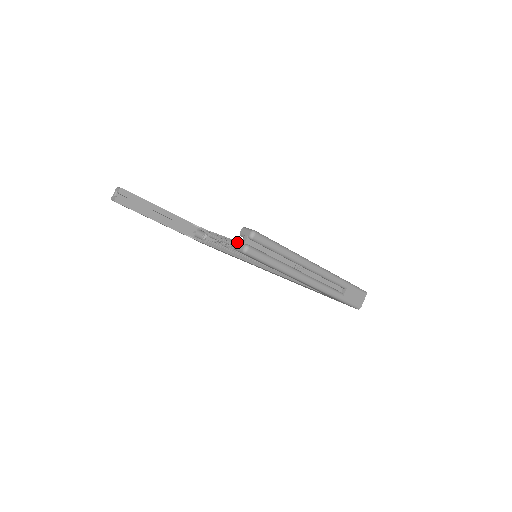
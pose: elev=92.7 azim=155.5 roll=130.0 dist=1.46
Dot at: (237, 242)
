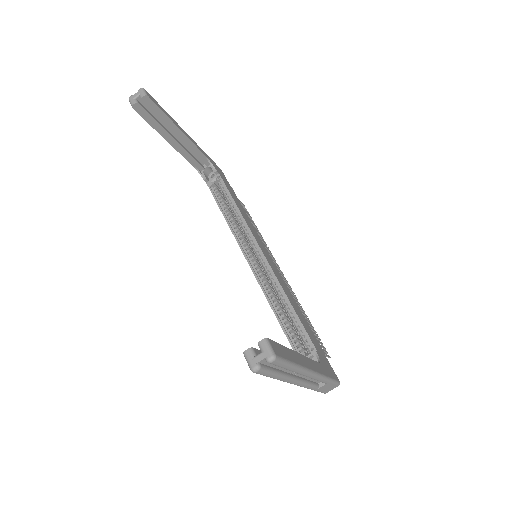
Dot at: (250, 351)
